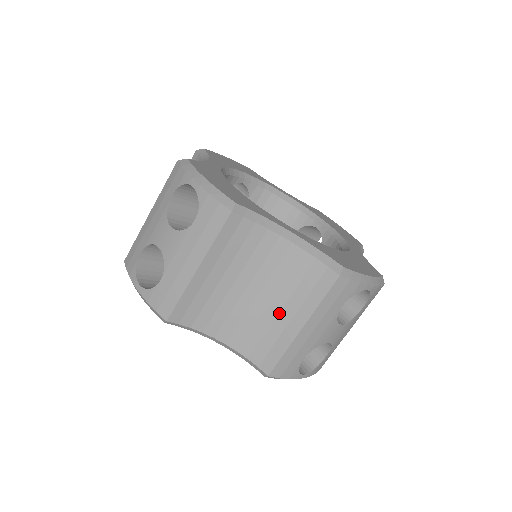
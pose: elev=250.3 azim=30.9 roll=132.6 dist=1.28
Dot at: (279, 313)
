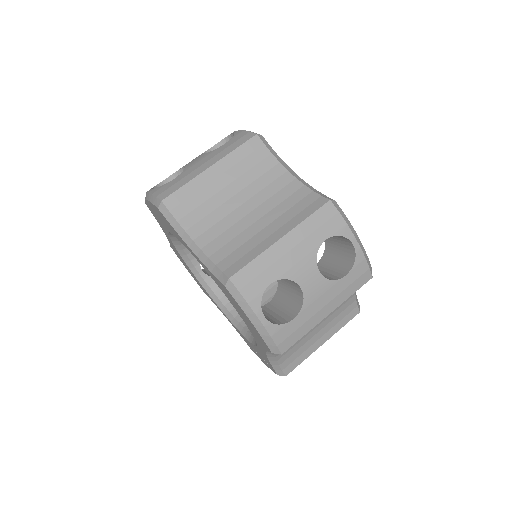
Dot at: (263, 228)
